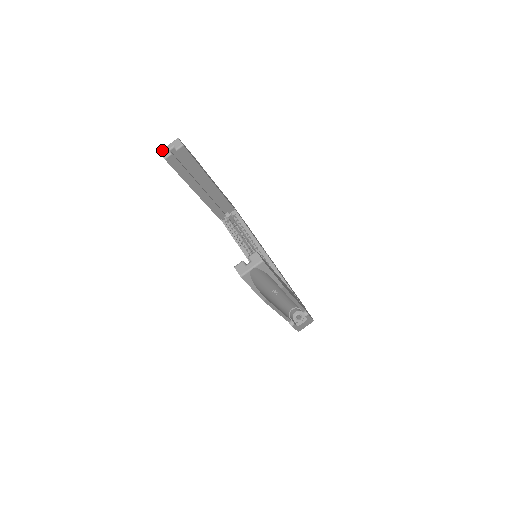
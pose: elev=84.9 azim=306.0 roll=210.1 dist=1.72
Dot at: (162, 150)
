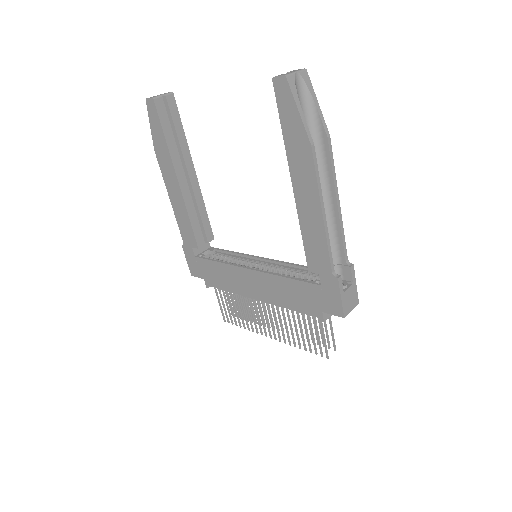
Dot at: occluded
